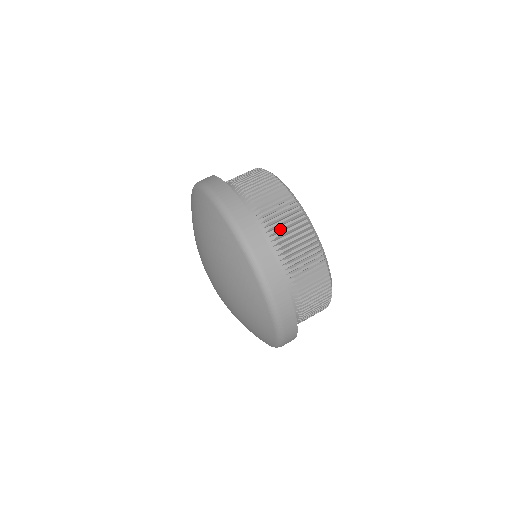
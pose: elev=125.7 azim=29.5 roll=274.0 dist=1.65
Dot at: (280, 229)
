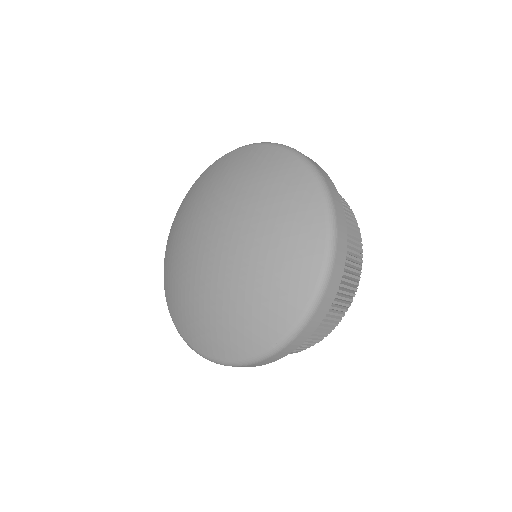
Dot at: occluded
